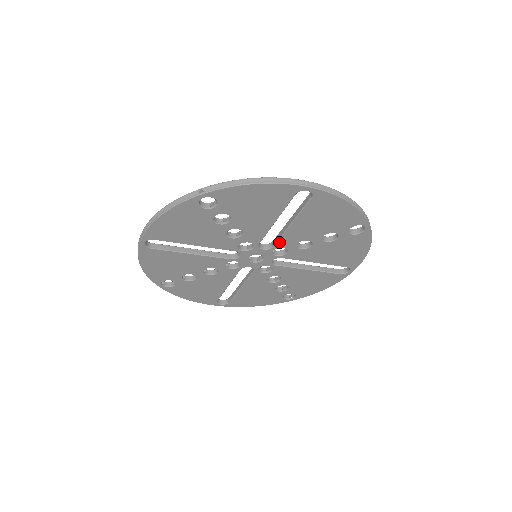
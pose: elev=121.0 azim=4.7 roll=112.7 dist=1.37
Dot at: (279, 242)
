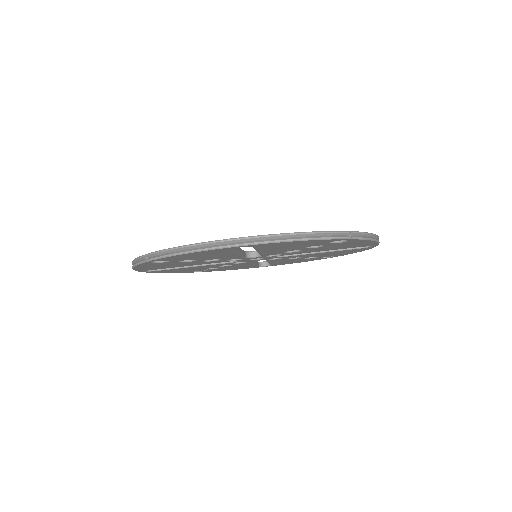
Dot at: (263, 255)
